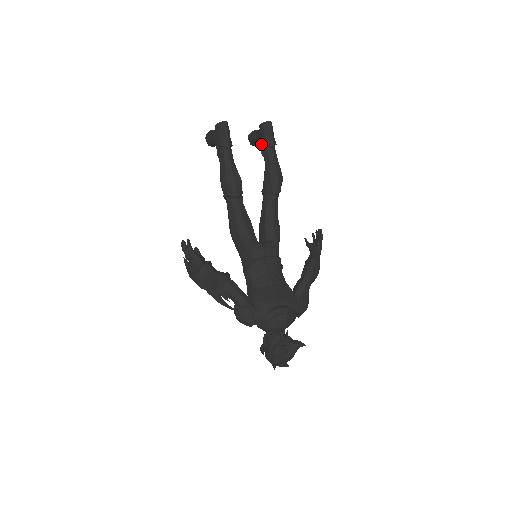
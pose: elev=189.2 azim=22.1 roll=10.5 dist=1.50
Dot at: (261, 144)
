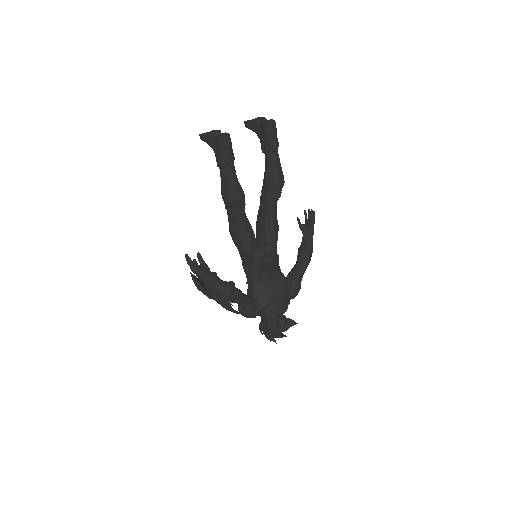
Dot at: (263, 144)
